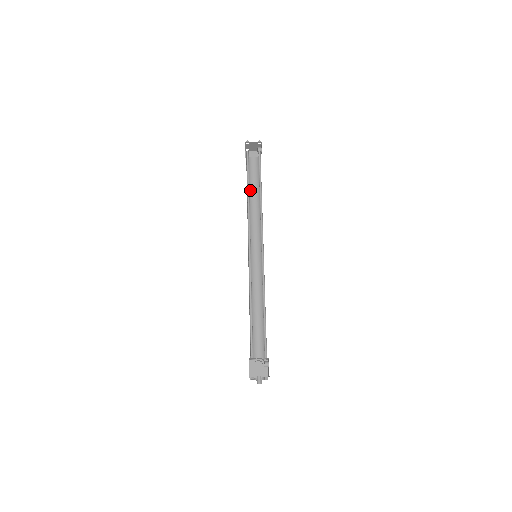
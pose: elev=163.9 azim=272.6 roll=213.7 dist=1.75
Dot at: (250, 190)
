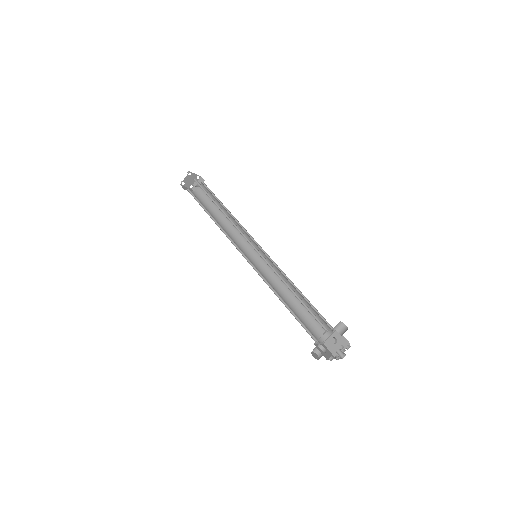
Dot at: occluded
